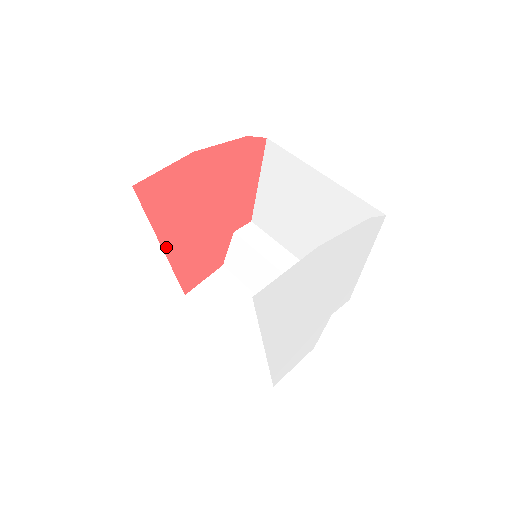
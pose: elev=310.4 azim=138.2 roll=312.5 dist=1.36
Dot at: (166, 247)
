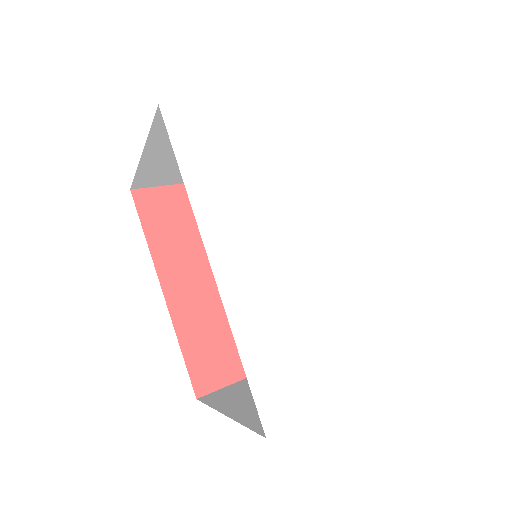
Dot at: (168, 292)
